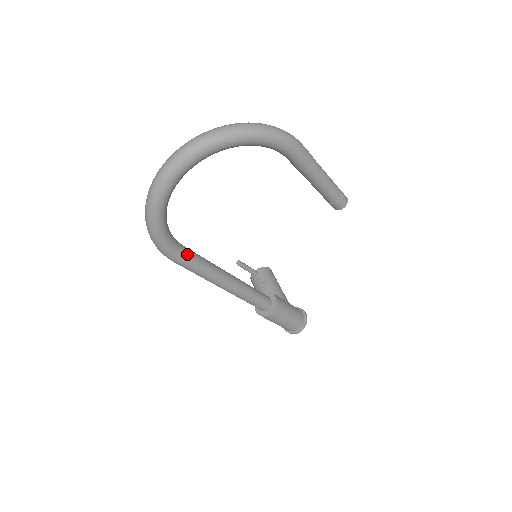
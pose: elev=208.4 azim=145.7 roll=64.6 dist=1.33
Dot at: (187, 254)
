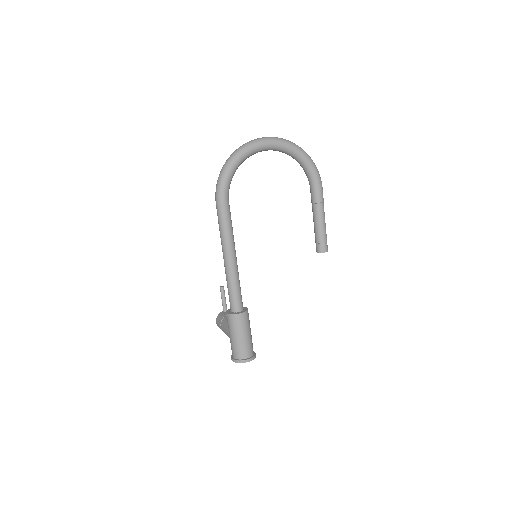
Dot at: (229, 205)
